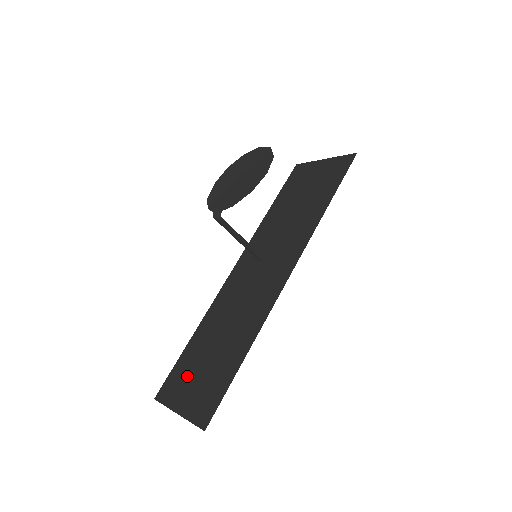
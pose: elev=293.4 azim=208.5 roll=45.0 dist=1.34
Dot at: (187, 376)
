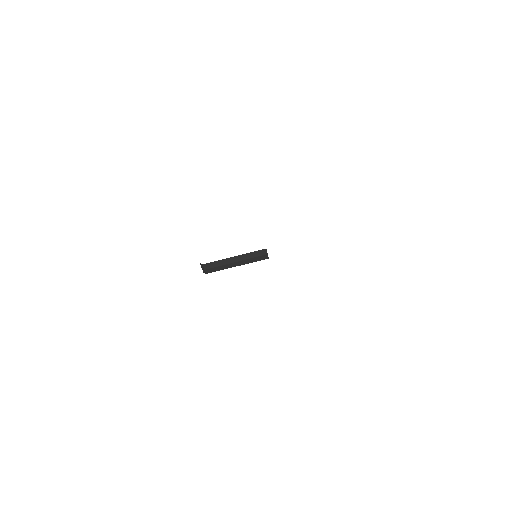
Dot at: occluded
